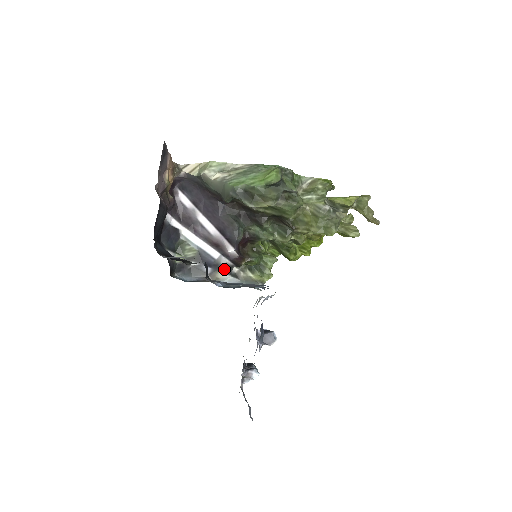
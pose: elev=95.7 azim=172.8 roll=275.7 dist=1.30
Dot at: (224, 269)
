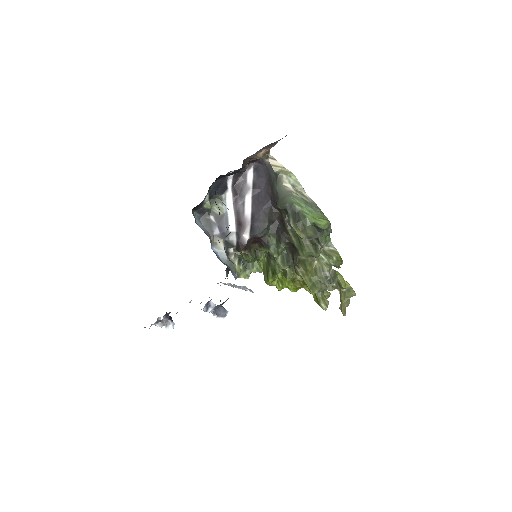
Dot at: (227, 242)
